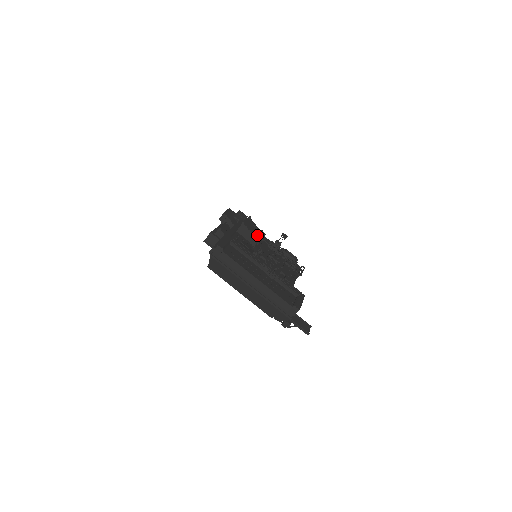
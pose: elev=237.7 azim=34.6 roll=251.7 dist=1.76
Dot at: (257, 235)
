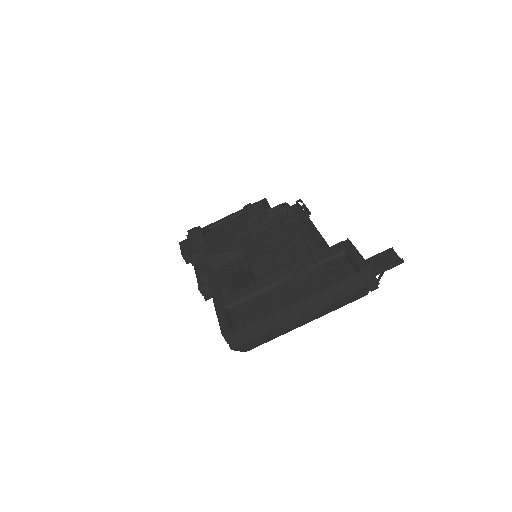
Dot at: (230, 245)
